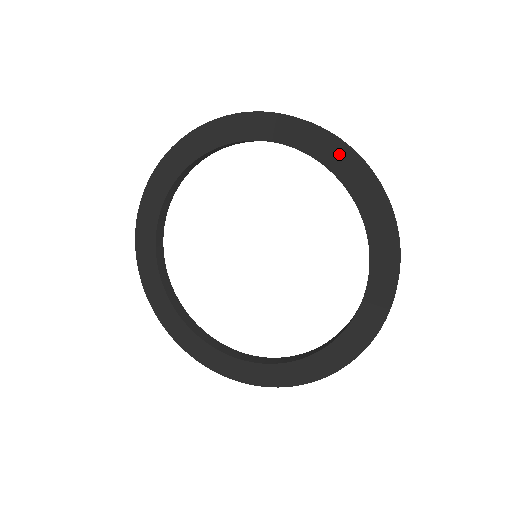
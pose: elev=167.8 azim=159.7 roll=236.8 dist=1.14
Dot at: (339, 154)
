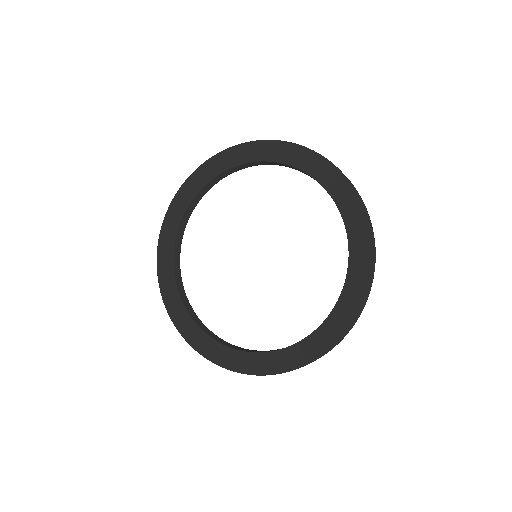
Dot at: (311, 159)
